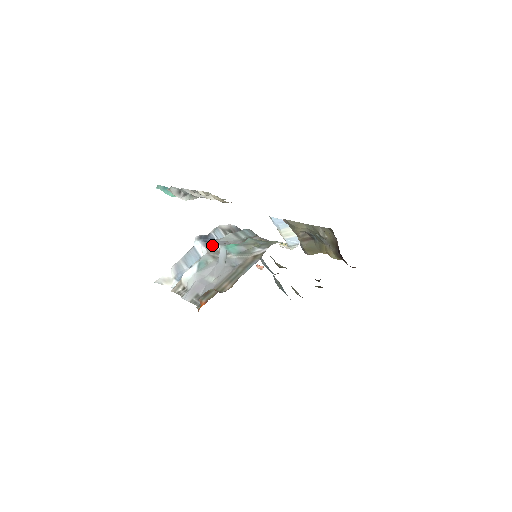
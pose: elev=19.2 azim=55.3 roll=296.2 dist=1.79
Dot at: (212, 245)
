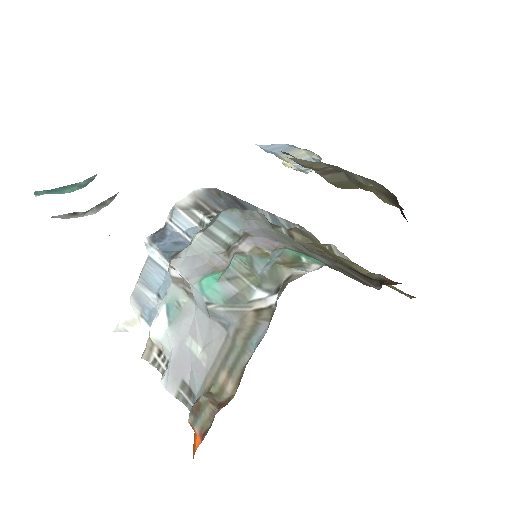
Dot at: (175, 272)
